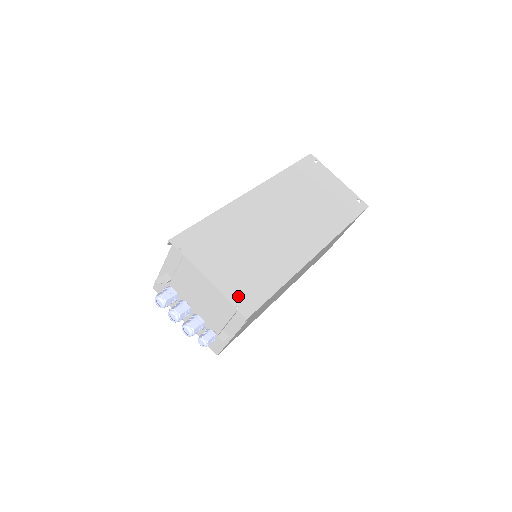
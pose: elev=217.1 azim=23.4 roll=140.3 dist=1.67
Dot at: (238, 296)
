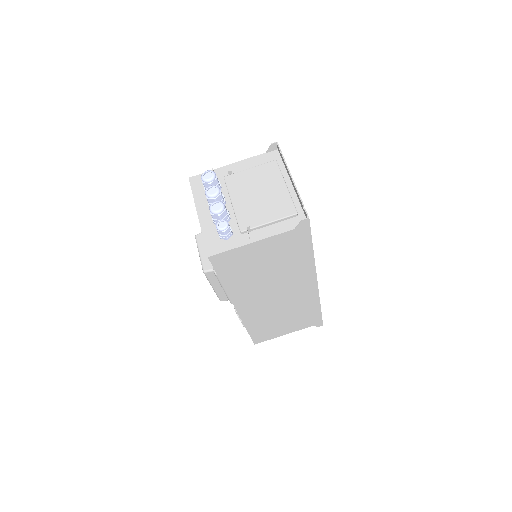
Dot at: occluded
